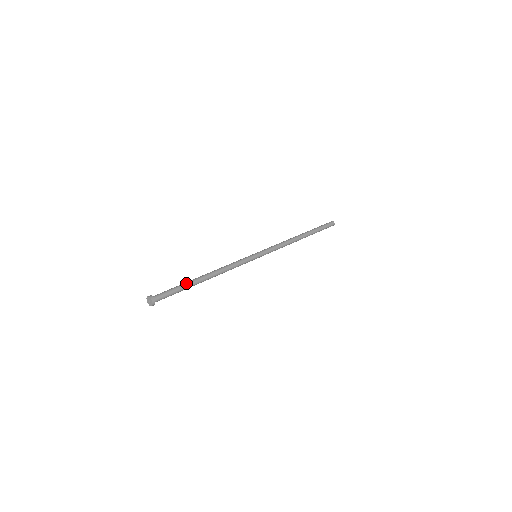
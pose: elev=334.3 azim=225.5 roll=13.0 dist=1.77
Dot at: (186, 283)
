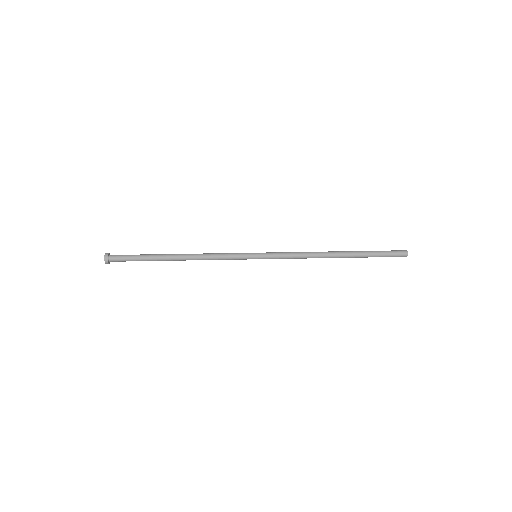
Dot at: (151, 254)
